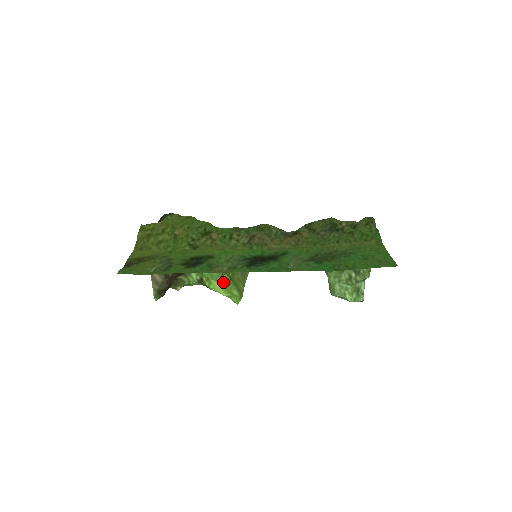
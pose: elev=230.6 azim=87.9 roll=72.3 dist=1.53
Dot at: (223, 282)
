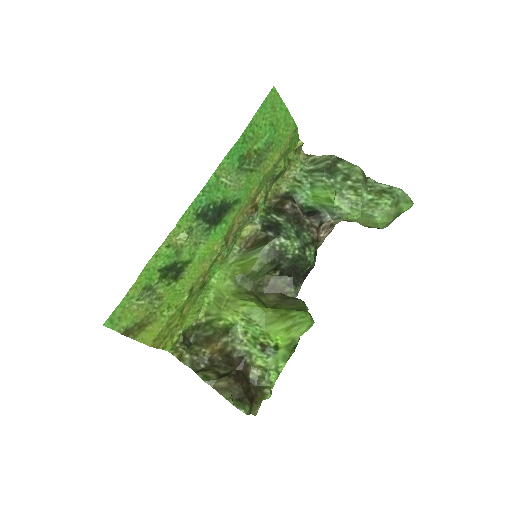
Dot at: (272, 317)
